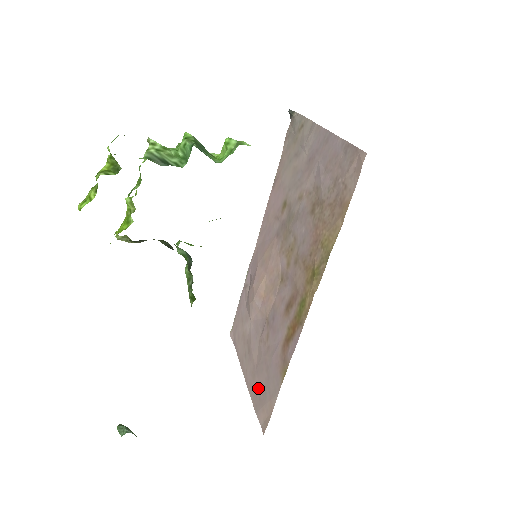
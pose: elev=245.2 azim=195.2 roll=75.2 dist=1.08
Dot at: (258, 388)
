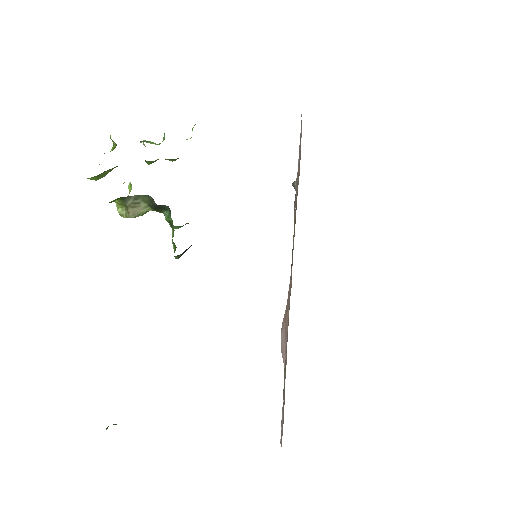
Dot at: occluded
